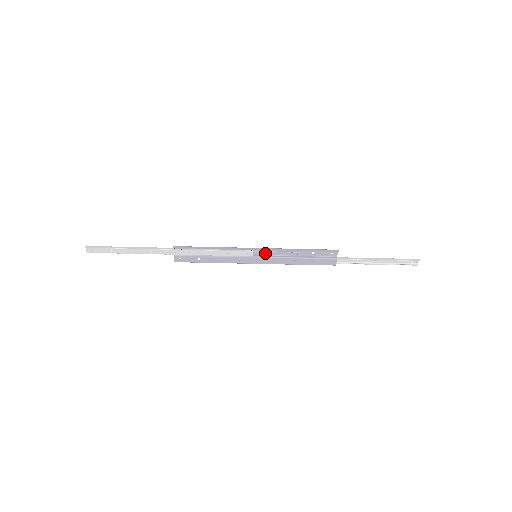
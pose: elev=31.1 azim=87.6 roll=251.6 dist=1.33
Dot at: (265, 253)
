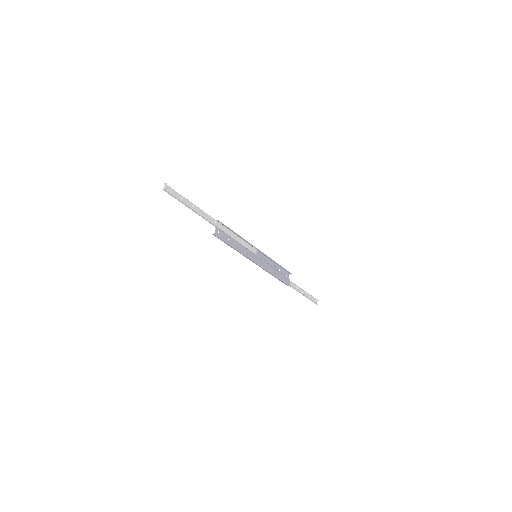
Dot at: (261, 256)
